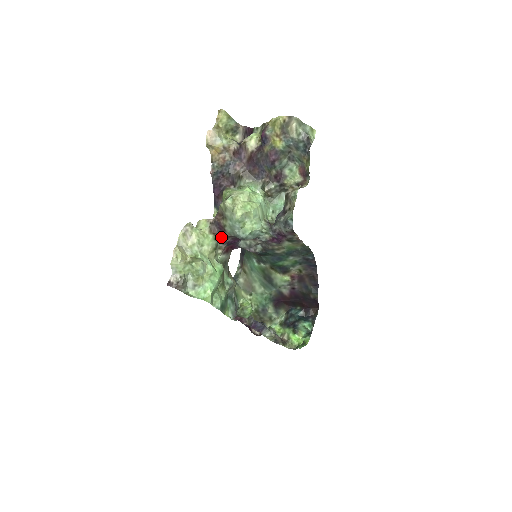
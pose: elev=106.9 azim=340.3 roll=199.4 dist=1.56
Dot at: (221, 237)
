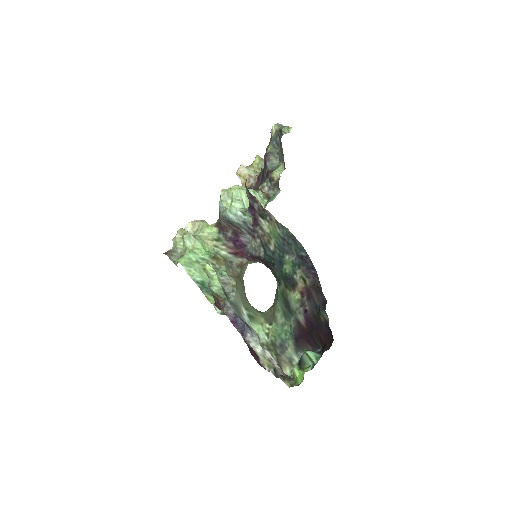
Dot at: (221, 228)
